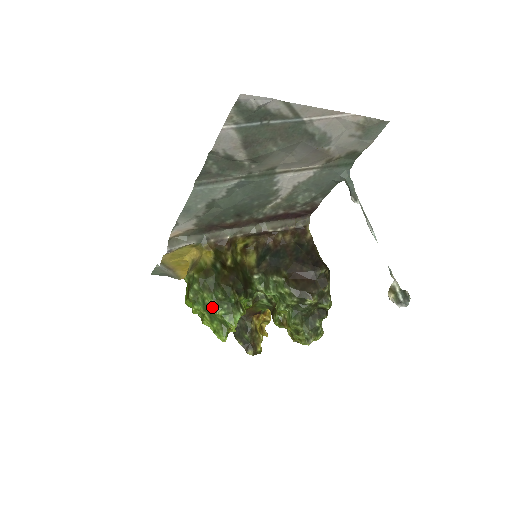
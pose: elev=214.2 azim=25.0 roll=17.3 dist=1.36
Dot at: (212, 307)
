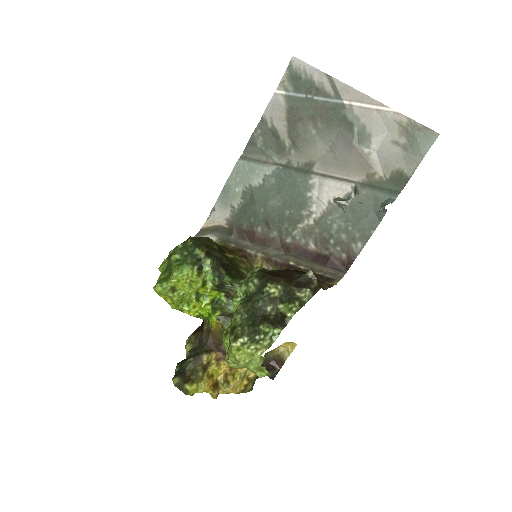
Dot at: occluded
